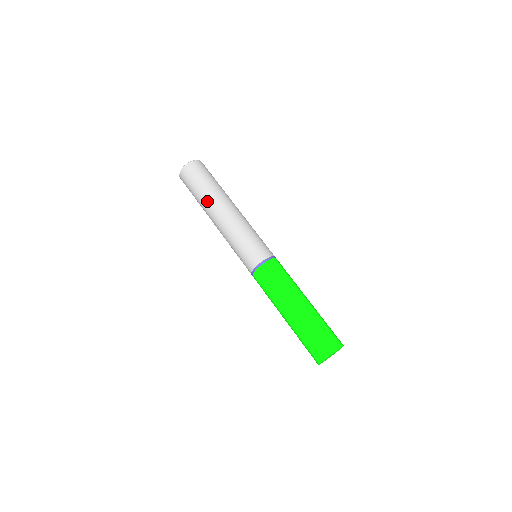
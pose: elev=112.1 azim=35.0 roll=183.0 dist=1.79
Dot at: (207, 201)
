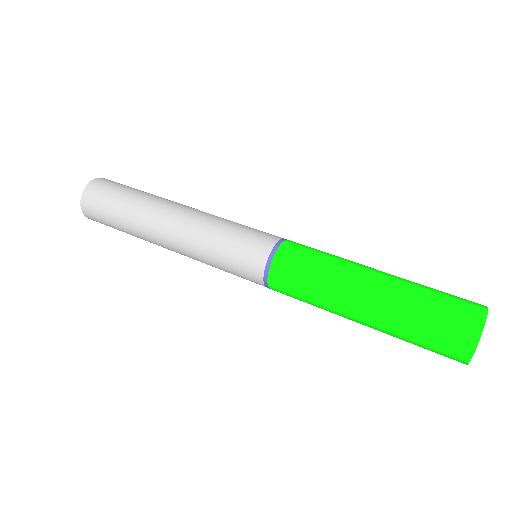
Dot at: (139, 233)
